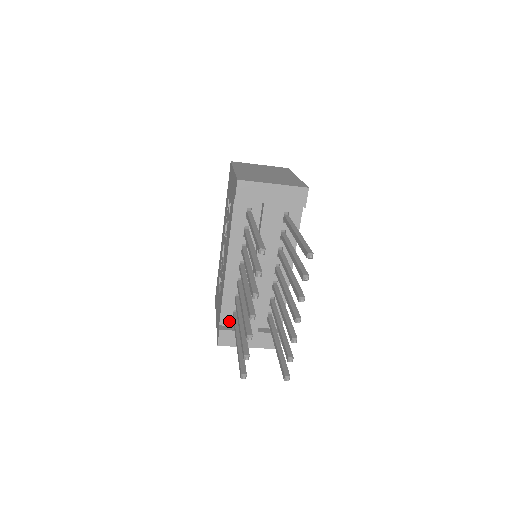
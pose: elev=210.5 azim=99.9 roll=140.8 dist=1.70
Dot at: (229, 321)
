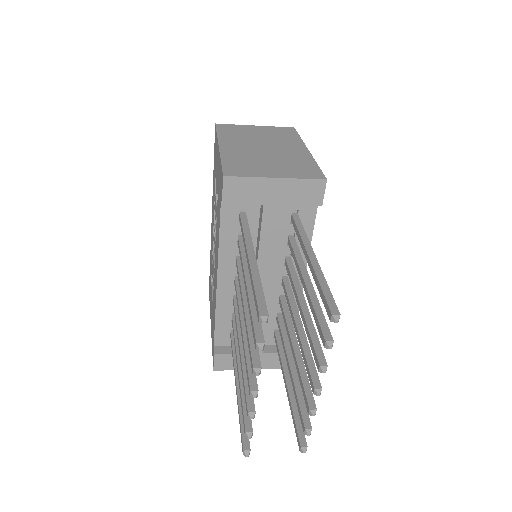
Dot at: (226, 341)
